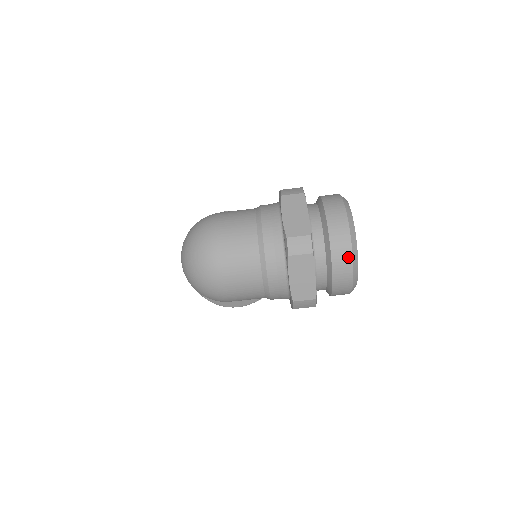
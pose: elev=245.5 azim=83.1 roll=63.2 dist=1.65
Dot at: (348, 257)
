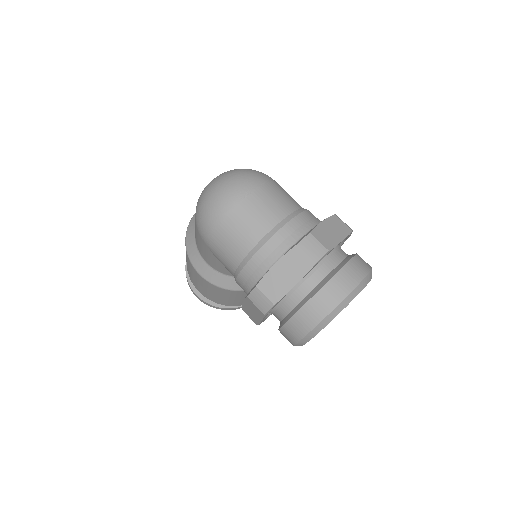
Dot at: (334, 302)
